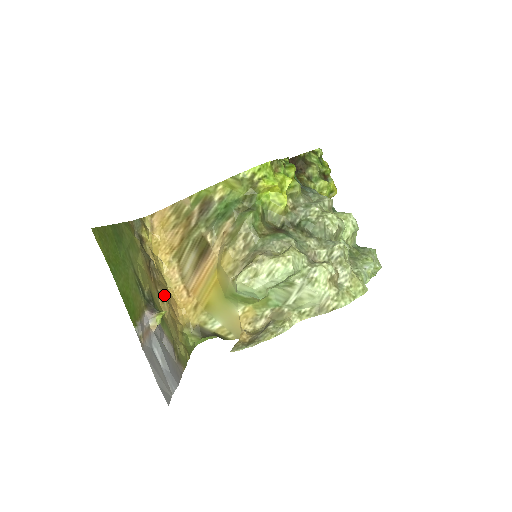
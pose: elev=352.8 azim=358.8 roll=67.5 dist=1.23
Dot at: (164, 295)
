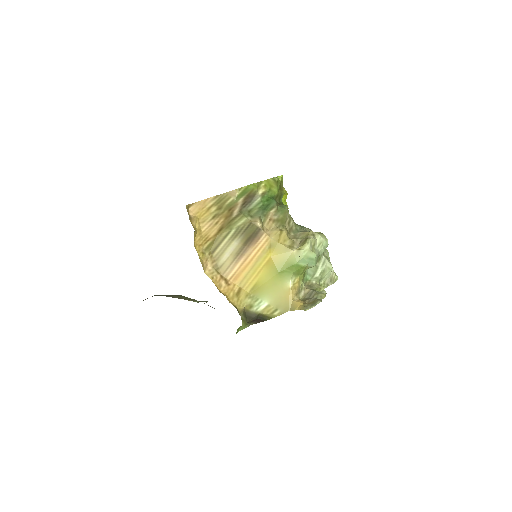
Dot at: occluded
